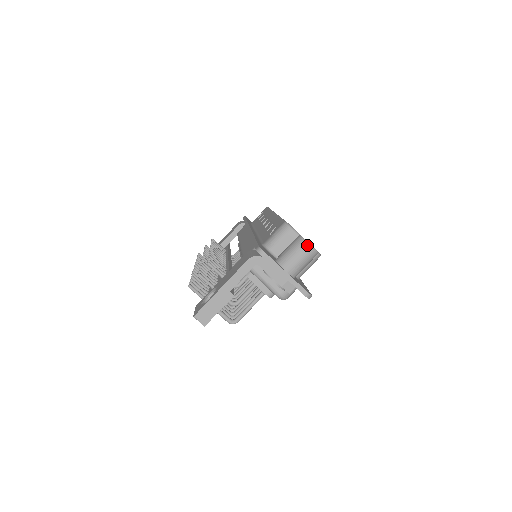
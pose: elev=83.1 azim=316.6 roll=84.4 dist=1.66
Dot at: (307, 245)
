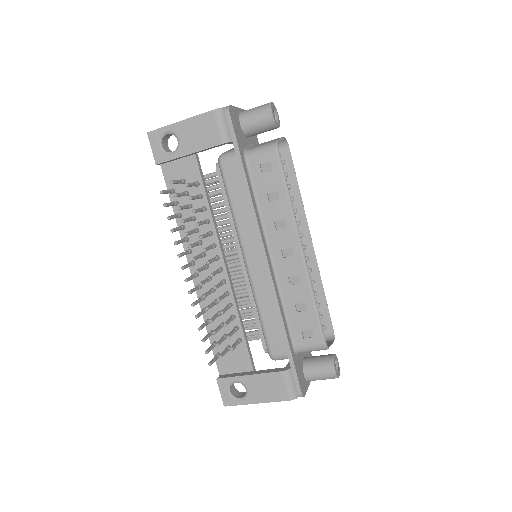
Dot at: occluded
